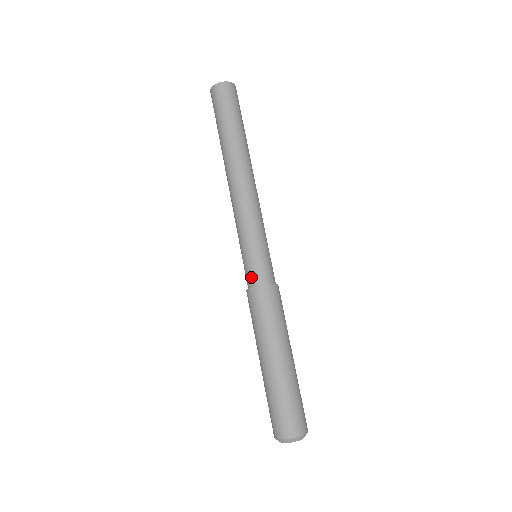
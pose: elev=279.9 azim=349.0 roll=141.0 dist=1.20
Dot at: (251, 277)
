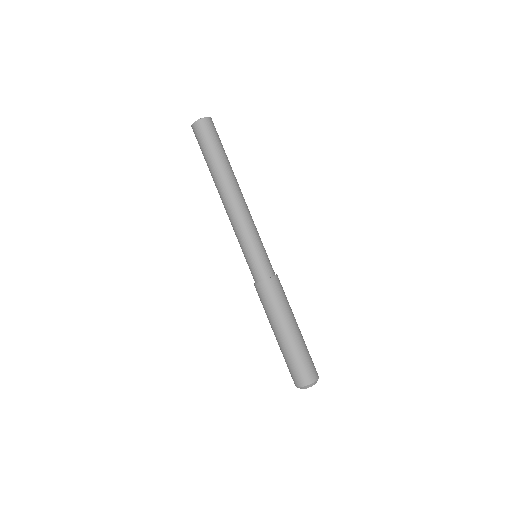
Dot at: (266, 270)
